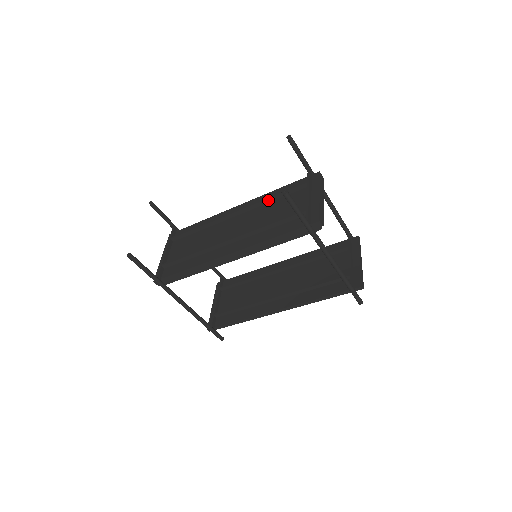
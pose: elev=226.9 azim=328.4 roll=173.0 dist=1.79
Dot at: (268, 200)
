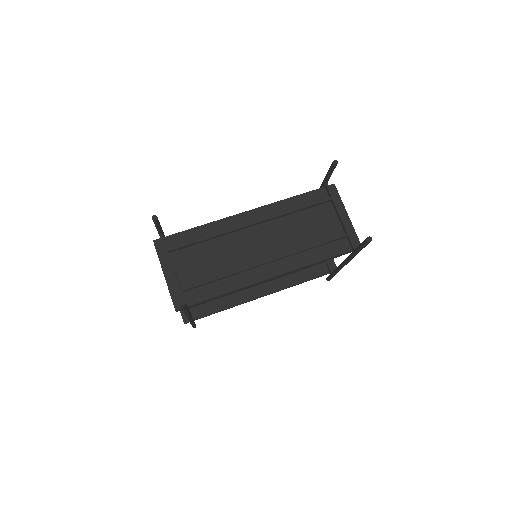
Dot at: (291, 212)
